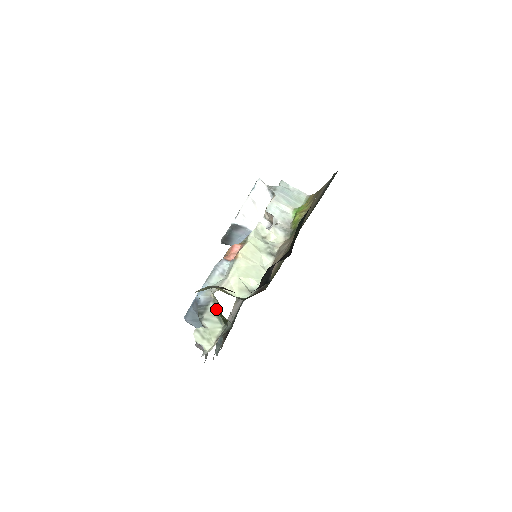
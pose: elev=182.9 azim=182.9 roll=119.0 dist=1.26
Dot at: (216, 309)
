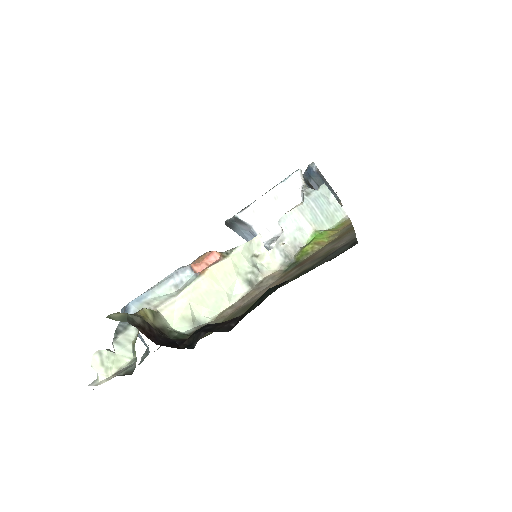
Dot at: (136, 335)
